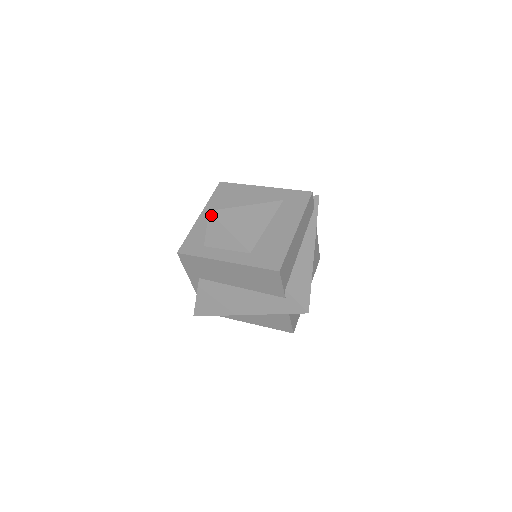
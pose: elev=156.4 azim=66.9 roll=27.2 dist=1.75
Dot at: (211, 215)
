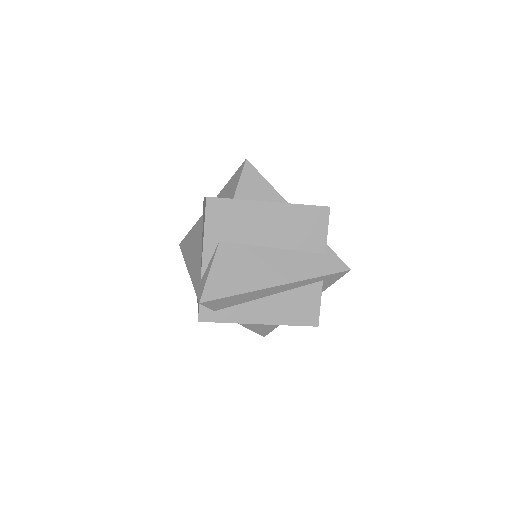
Dot at: (248, 163)
